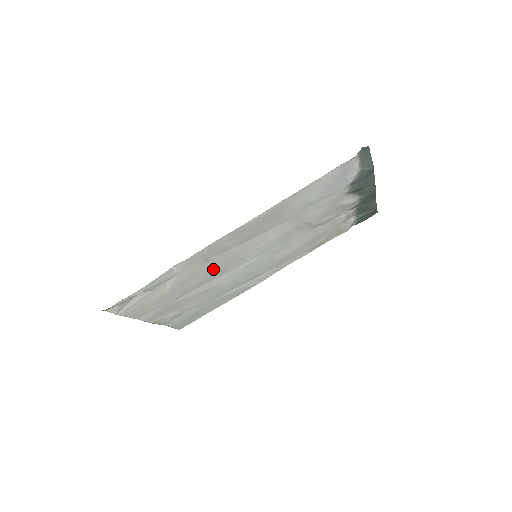
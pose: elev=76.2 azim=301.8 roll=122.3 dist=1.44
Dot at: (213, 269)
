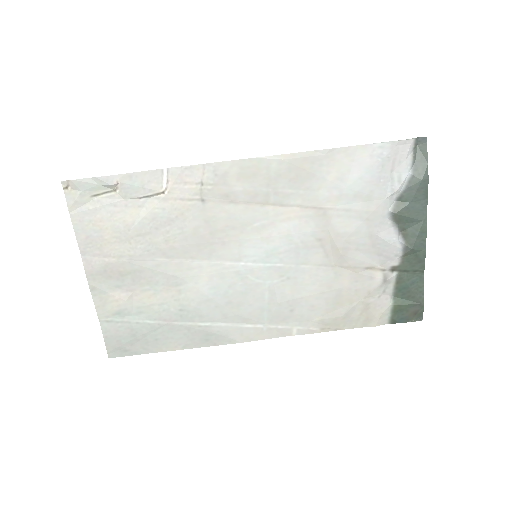
Dot at: (202, 231)
